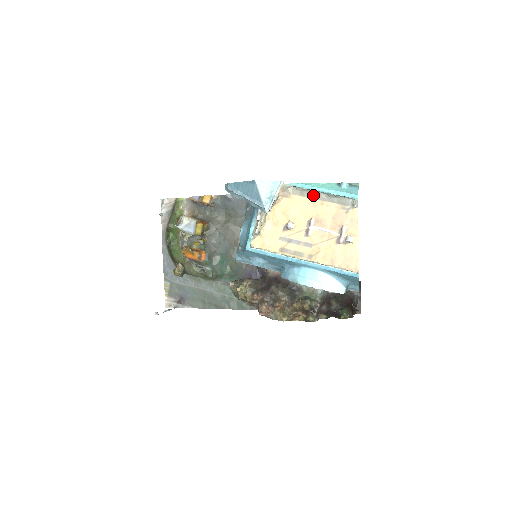
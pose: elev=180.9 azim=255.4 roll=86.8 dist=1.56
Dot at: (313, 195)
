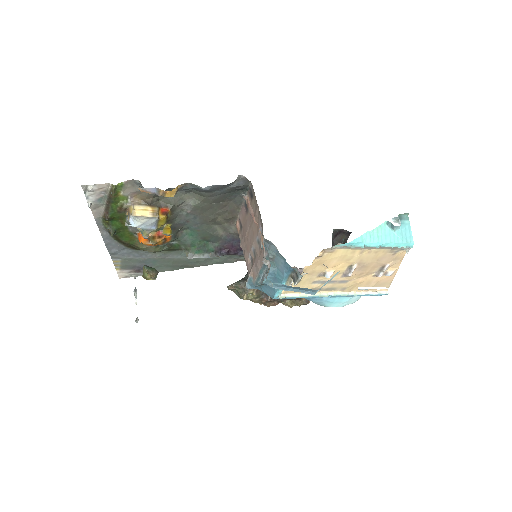
Dot at: occluded
